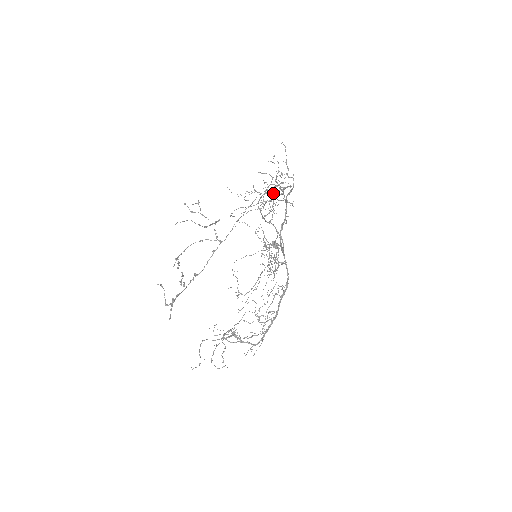
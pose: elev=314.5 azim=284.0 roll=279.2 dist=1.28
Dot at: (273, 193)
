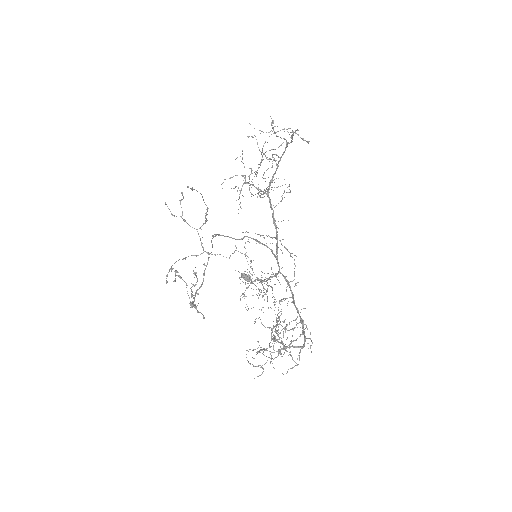
Dot at: (272, 157)
